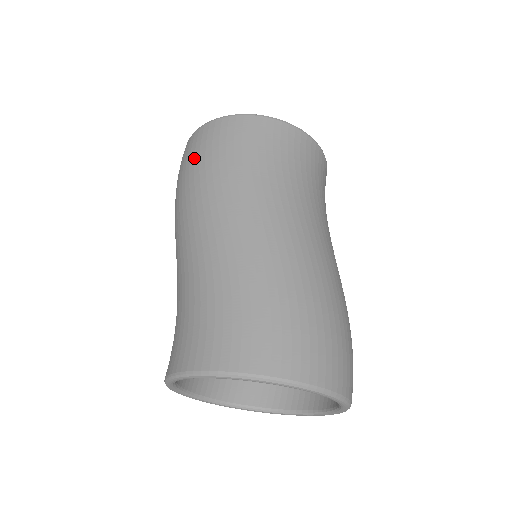
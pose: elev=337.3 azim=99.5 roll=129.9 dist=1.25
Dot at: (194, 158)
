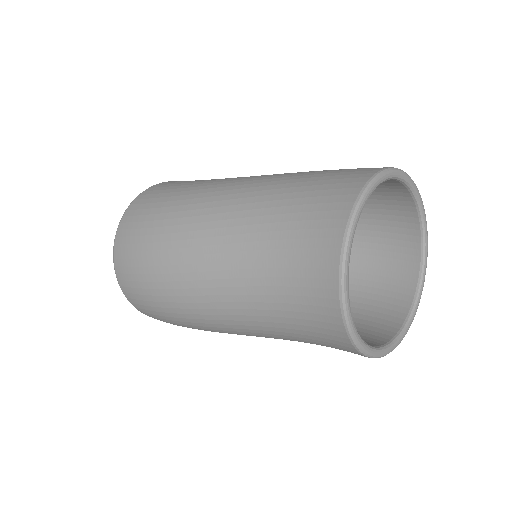
Dot at: (151, 208)
